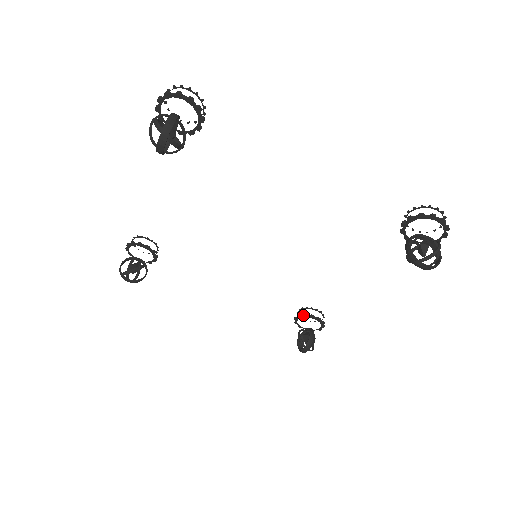
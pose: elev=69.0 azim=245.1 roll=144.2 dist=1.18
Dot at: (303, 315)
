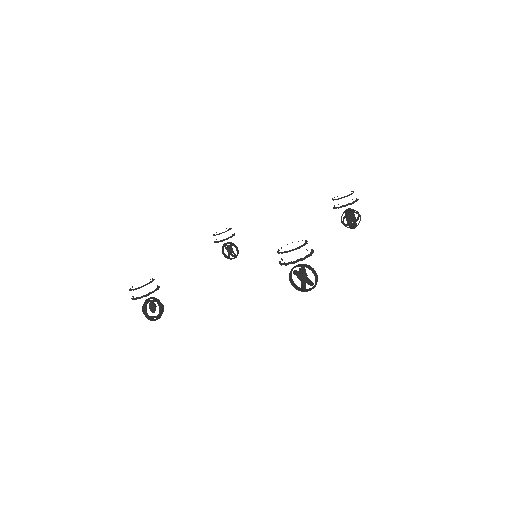
Dot at: occluded
